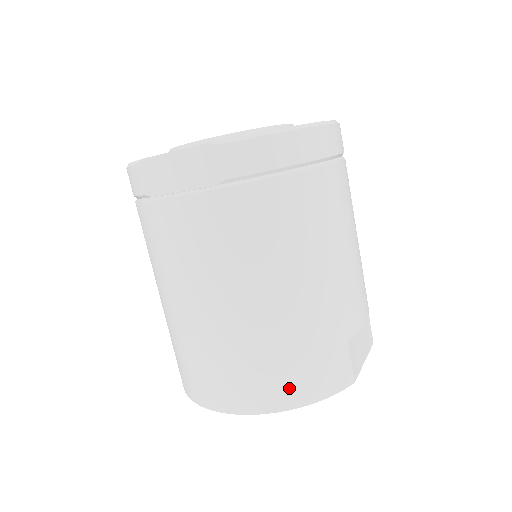
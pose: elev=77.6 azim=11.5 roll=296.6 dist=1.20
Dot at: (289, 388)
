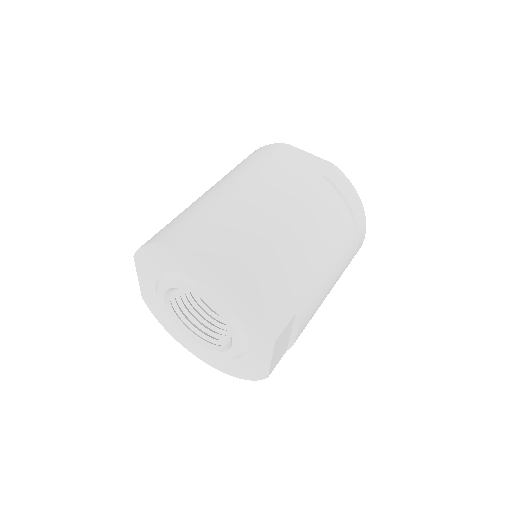
Dot at: (255, 280)
